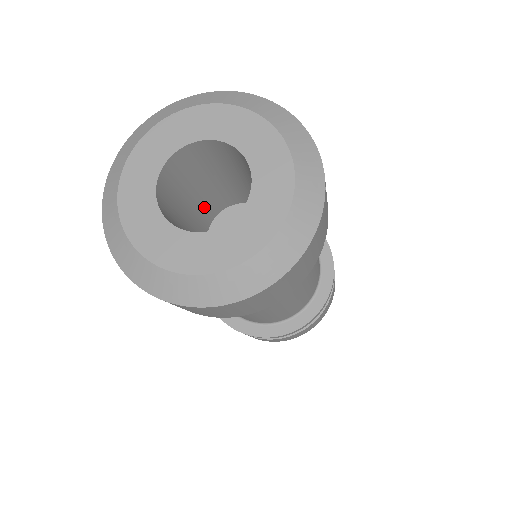
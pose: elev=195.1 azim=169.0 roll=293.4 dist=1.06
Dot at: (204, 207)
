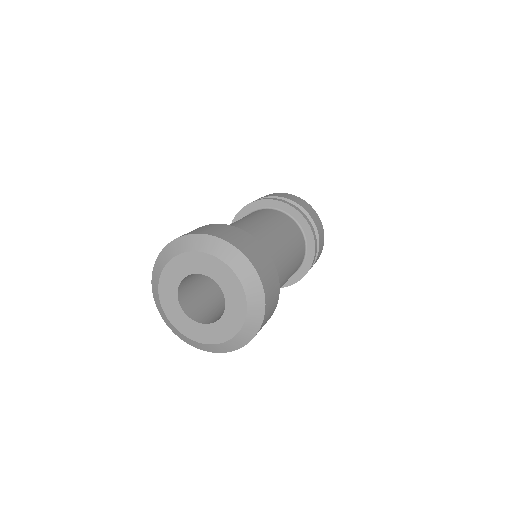
Dot at: (210, 278)
